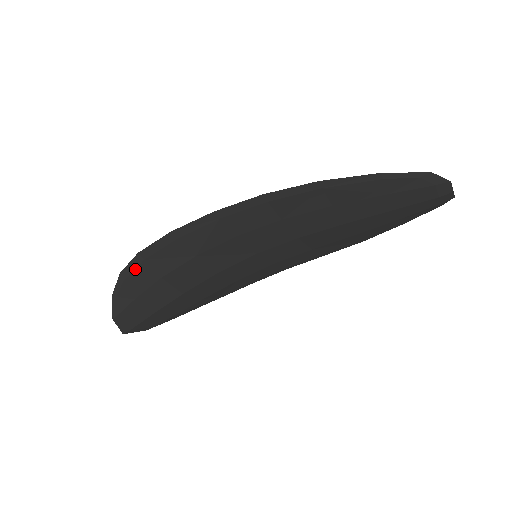
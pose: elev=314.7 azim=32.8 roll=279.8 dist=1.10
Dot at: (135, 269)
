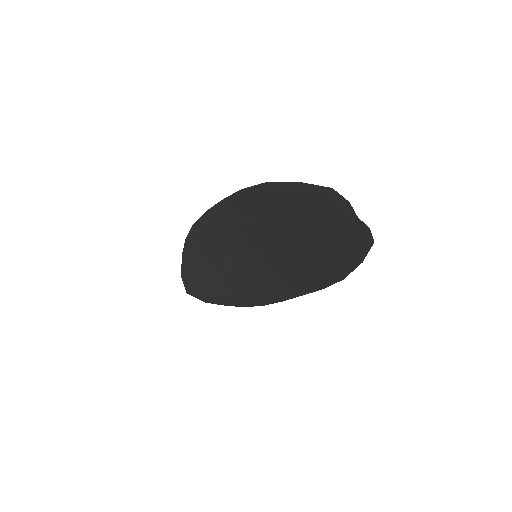
Dot at: (191, 237)
